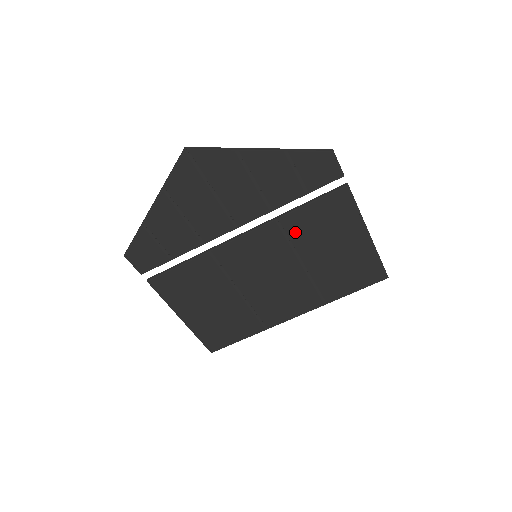
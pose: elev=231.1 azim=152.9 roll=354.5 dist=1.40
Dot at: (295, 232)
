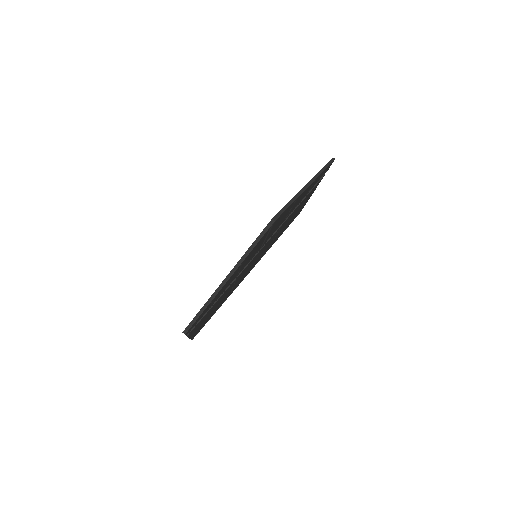
Dot at: (284, 223)
